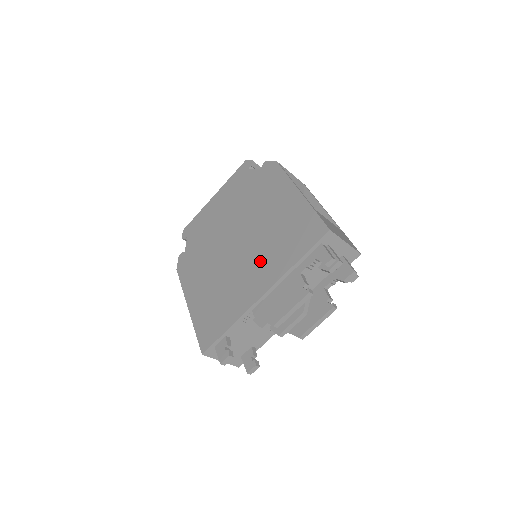
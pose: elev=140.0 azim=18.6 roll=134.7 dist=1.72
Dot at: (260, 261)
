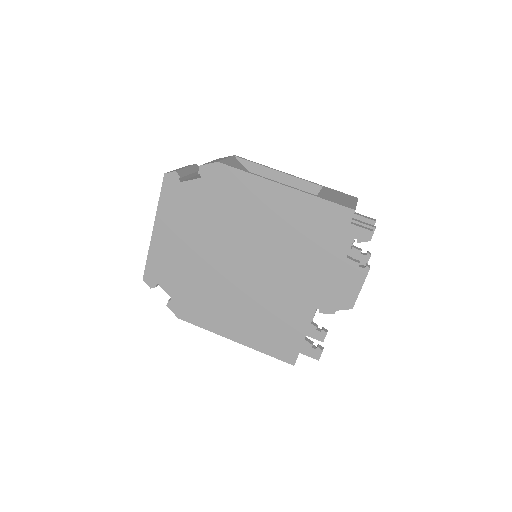
Dot at: (292, 268)
